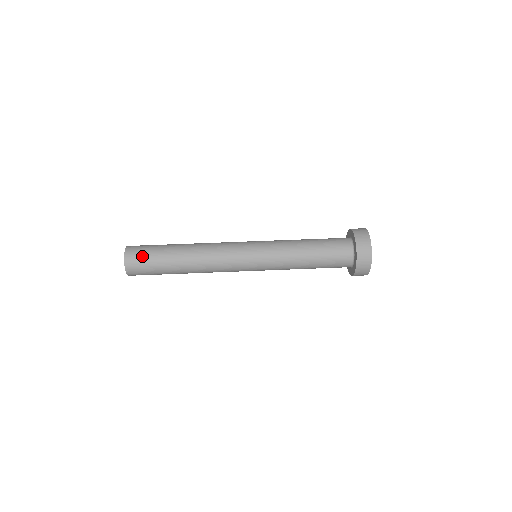
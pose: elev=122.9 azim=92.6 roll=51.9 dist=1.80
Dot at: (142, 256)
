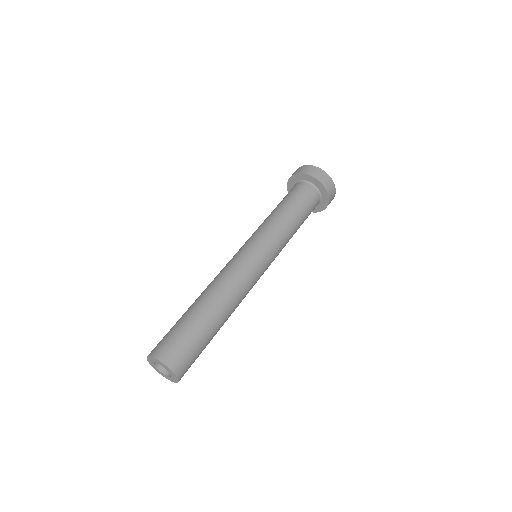
Dot at: (192, 359)
